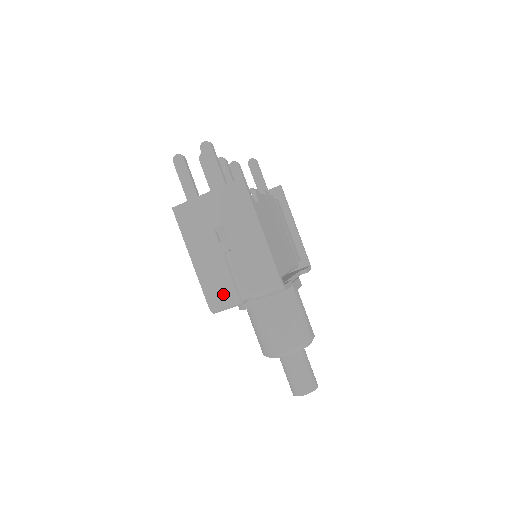
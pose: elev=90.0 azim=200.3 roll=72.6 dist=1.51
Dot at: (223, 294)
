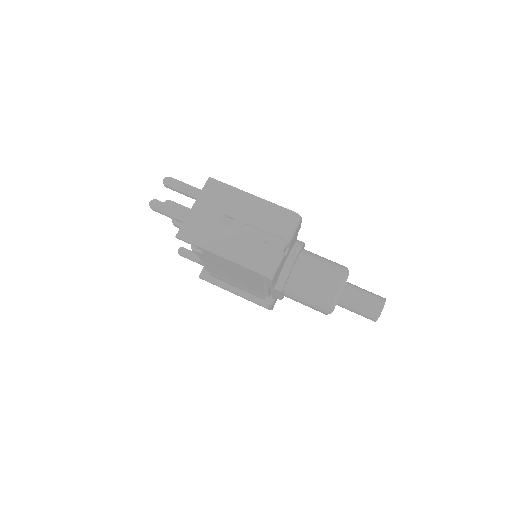
Dot at: (265, 257)
